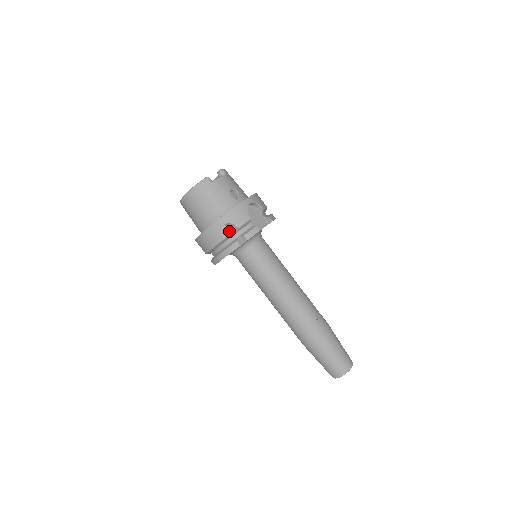
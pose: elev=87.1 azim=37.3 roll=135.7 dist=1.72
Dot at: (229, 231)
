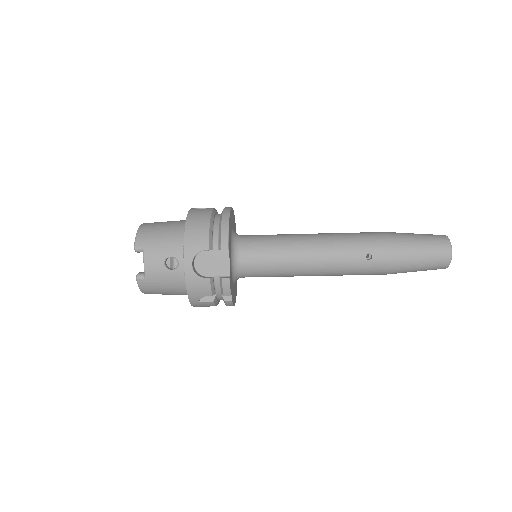
Dot at: (209, 302)
